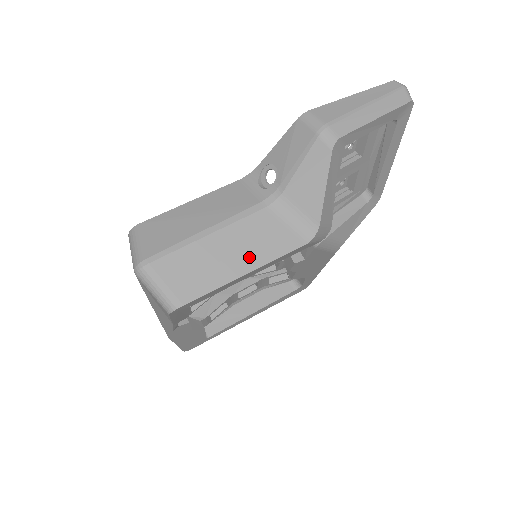
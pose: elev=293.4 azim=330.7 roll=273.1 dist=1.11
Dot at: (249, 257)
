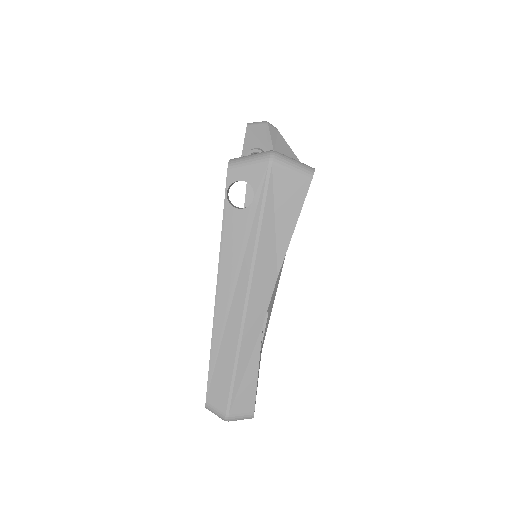
Dot at: occluded
